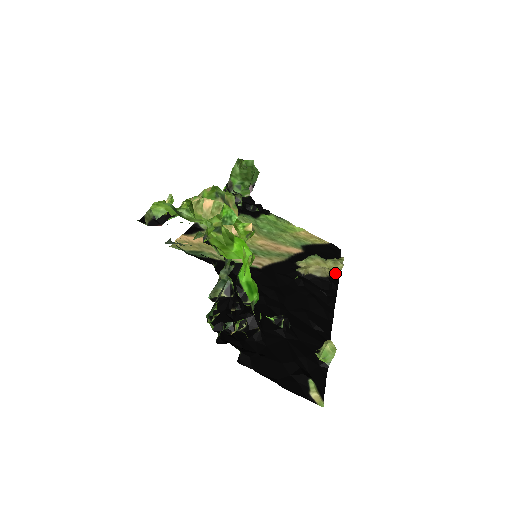
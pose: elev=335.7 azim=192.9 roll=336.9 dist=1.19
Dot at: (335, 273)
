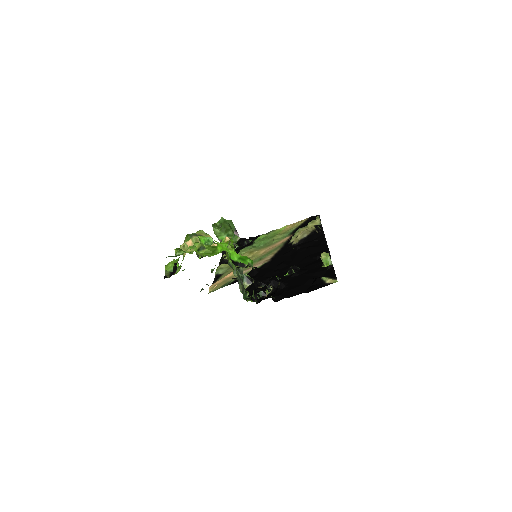
Dot at: (316, 227)
